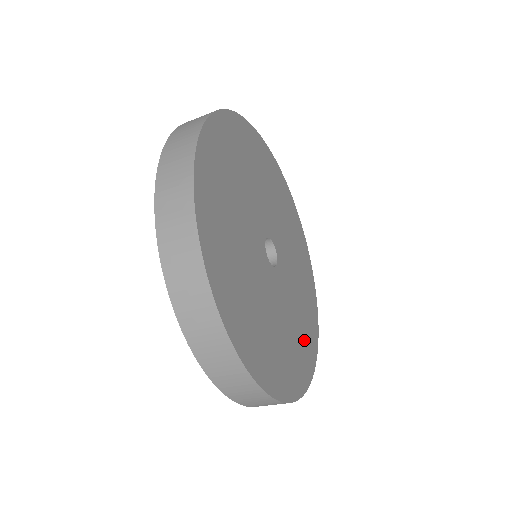
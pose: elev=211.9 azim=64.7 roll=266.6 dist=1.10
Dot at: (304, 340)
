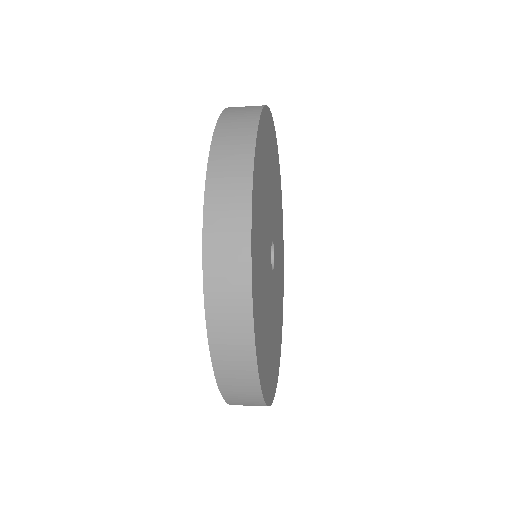
Dot at: (278, 341)
